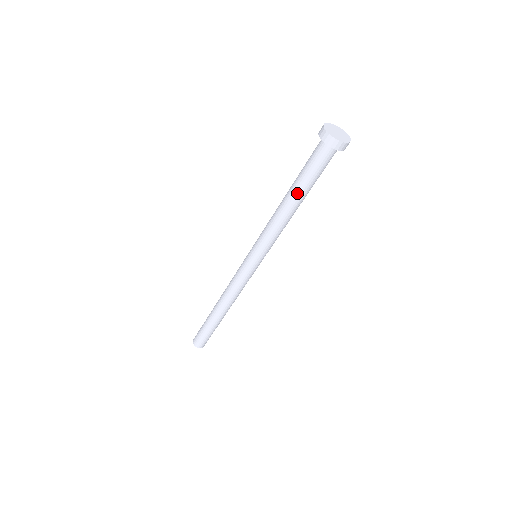
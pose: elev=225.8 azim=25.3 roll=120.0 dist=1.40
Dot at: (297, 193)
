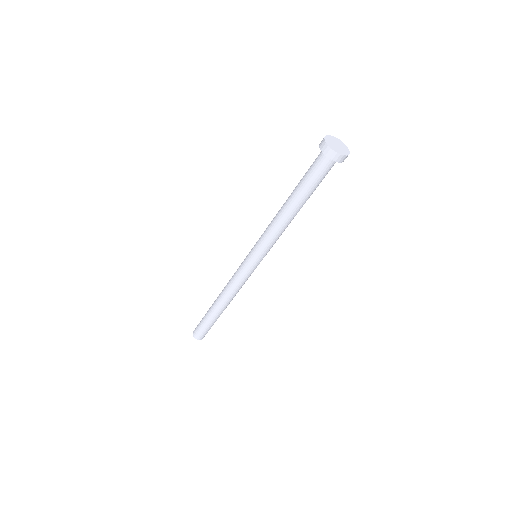
Dot at: (298, 200)
